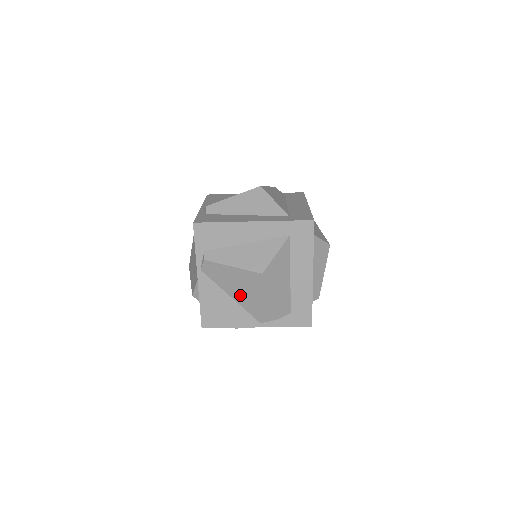
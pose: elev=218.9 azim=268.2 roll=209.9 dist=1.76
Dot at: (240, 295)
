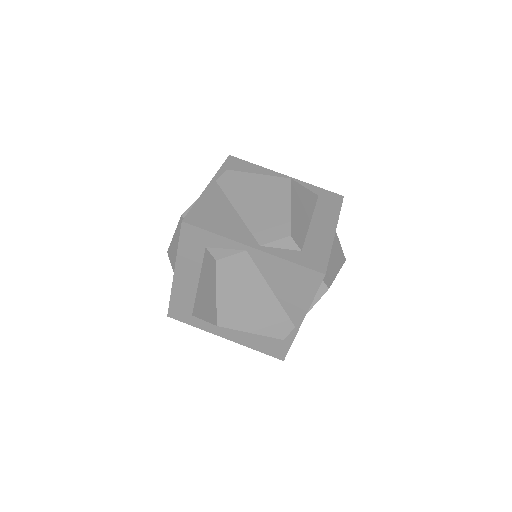
Dot at: (250, 207)
